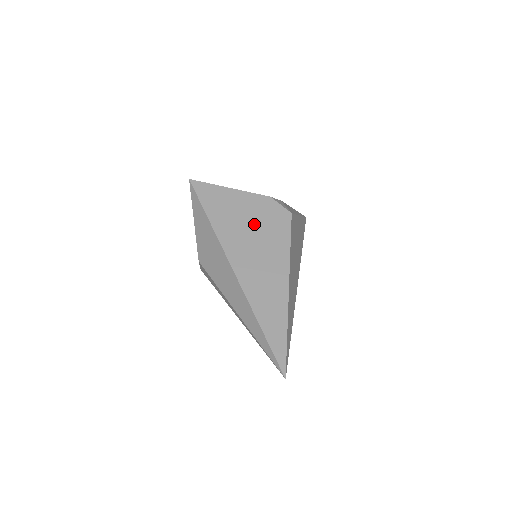
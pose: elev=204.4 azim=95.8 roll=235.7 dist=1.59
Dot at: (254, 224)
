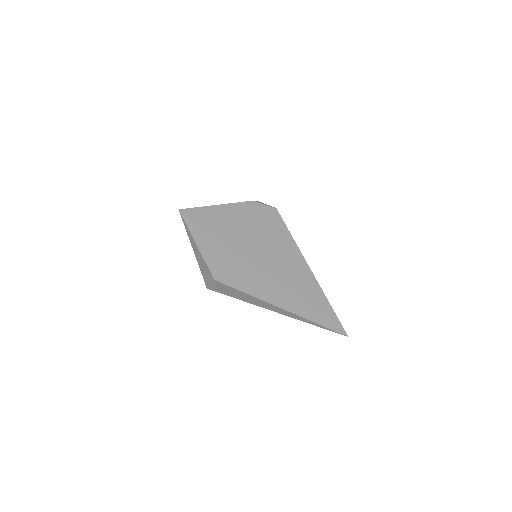
Dot at: (255, 228)
